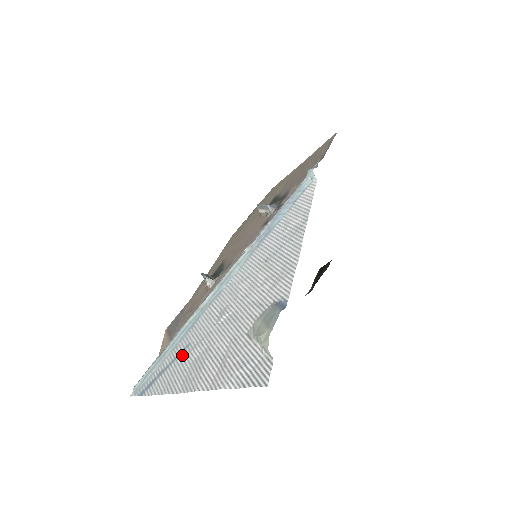
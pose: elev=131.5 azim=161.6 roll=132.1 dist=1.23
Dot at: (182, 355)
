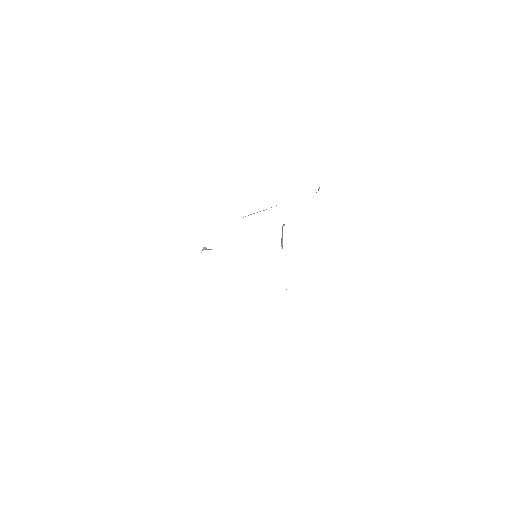
Dot at: occluded
